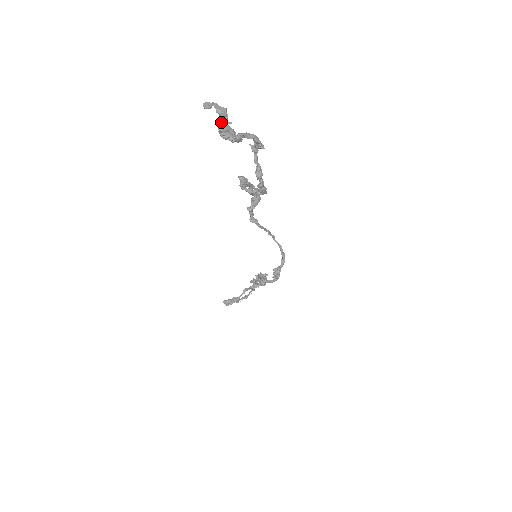
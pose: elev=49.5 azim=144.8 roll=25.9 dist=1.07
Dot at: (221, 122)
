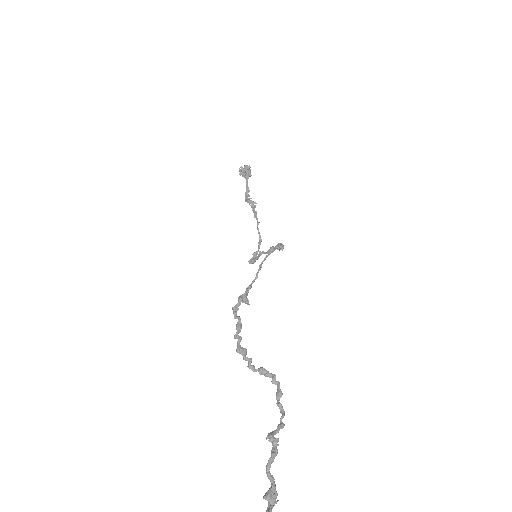
Dot at: out of frame
